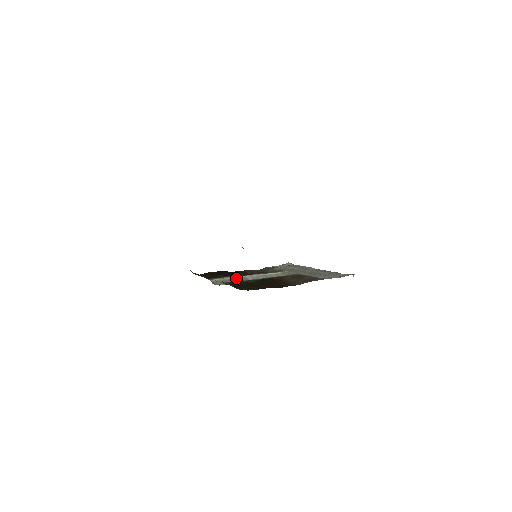
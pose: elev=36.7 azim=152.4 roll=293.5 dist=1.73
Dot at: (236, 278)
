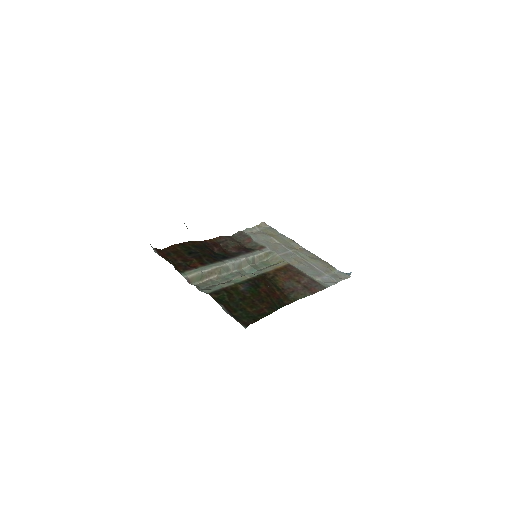
Dot at: (216, 269)
